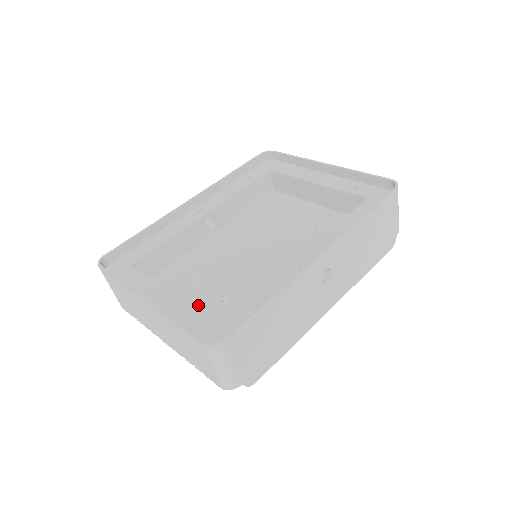
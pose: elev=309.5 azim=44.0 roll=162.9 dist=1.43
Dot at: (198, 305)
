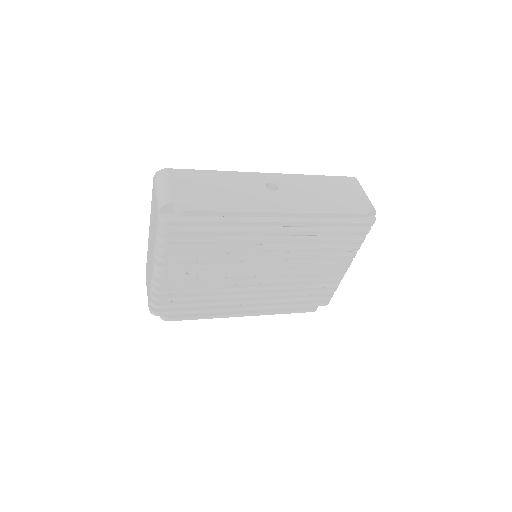
Dot at: occluded
